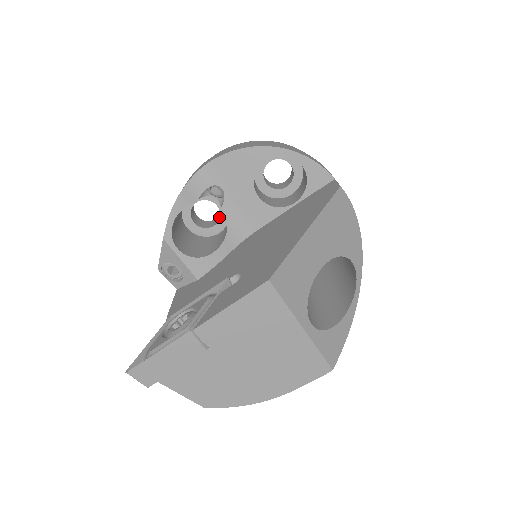
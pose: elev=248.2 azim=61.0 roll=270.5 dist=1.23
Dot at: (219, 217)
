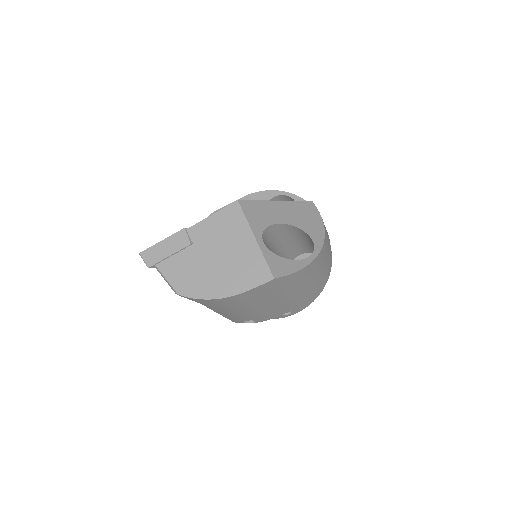
Dot at: occluded
